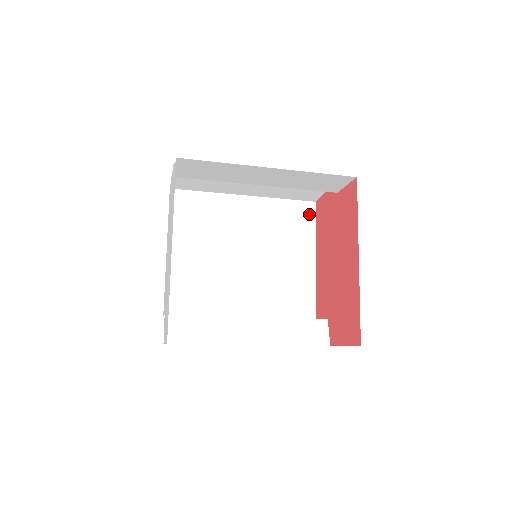
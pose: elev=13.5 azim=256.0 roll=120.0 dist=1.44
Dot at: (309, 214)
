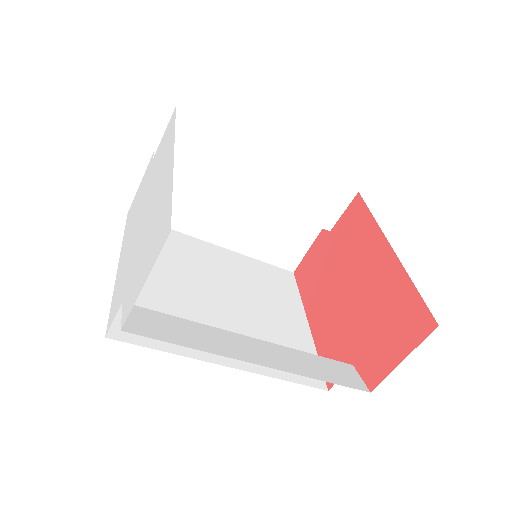
Dot at: (289, 280)
